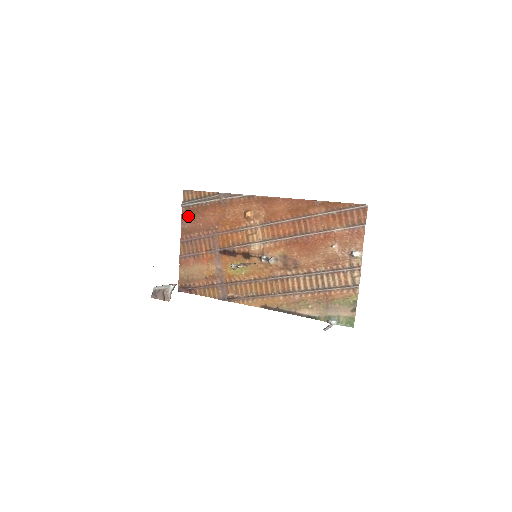
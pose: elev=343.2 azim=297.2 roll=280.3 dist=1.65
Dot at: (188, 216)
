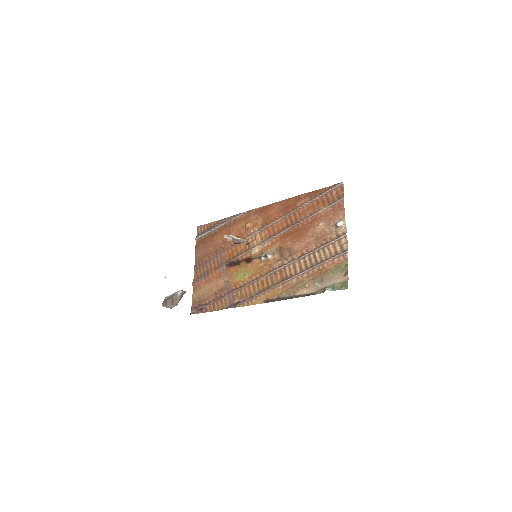
Dot at: (201, 245)
